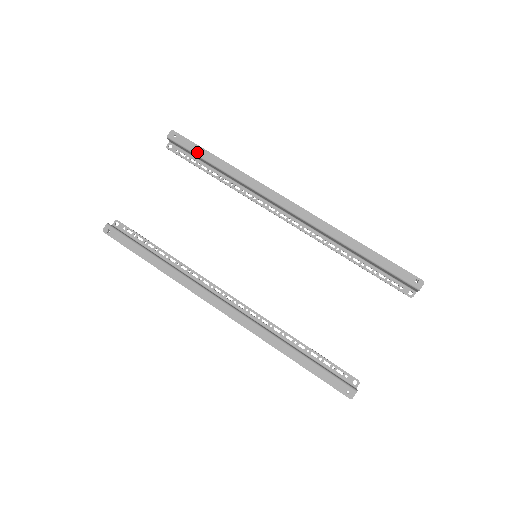
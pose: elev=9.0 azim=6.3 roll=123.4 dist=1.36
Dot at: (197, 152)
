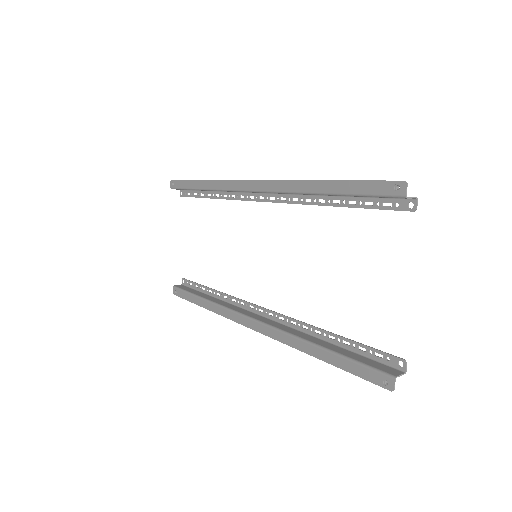
Dot at: (187, 187)
